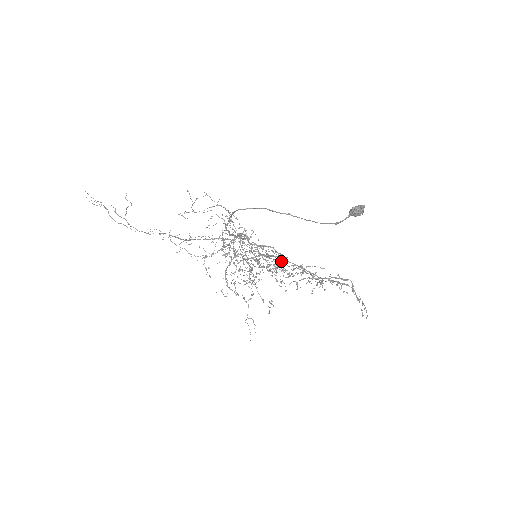
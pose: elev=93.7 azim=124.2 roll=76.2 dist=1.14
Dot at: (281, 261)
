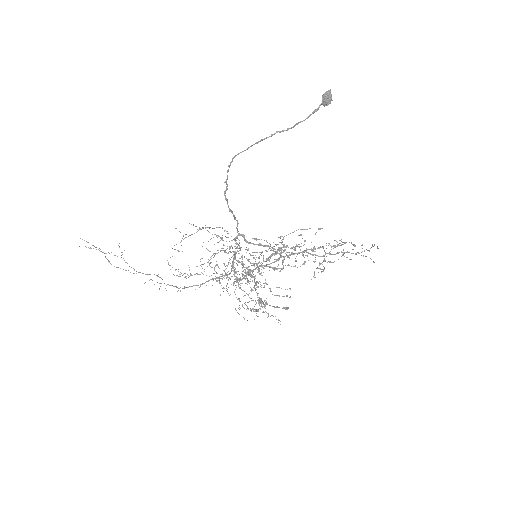
Dot at: occluded
